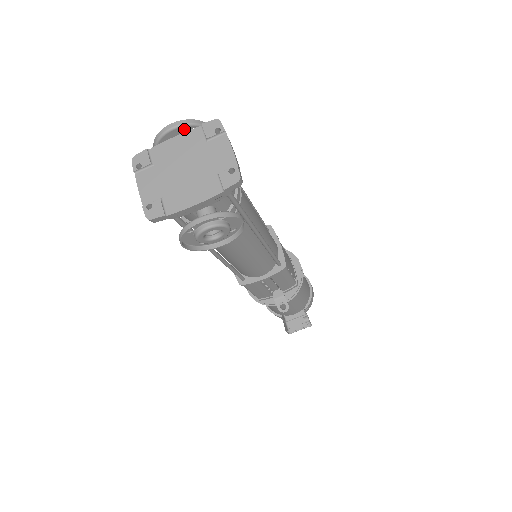
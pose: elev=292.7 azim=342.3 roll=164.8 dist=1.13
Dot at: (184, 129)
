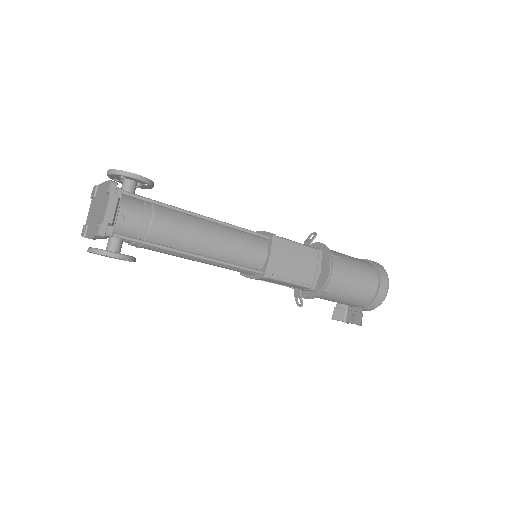
Dot at: (115, 175)
